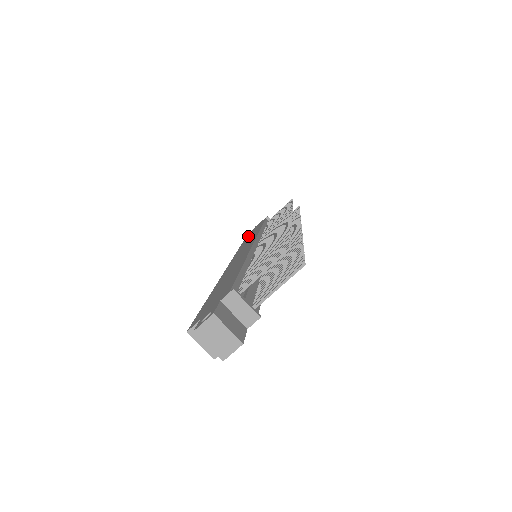
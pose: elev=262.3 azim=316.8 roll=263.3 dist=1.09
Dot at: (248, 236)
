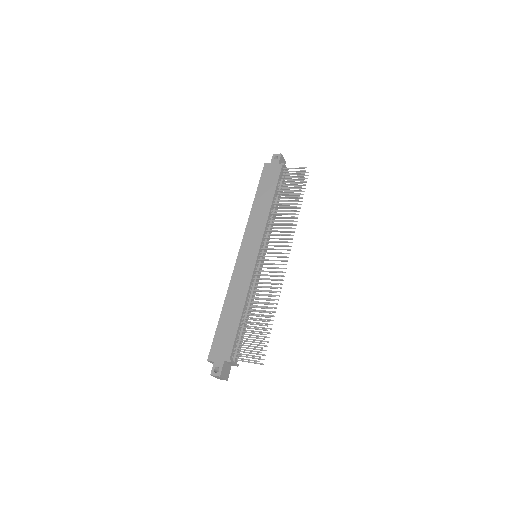
Dot at: (262, 185)
